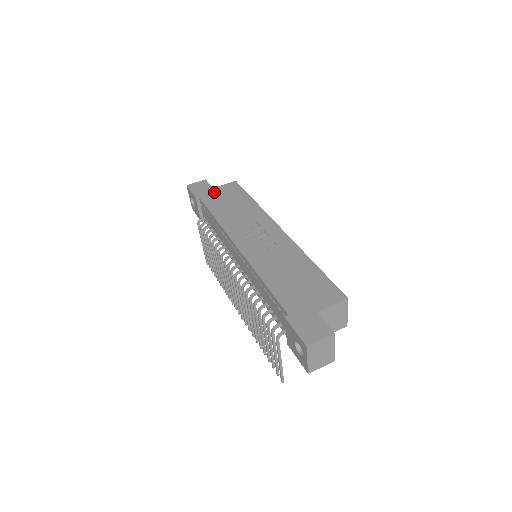
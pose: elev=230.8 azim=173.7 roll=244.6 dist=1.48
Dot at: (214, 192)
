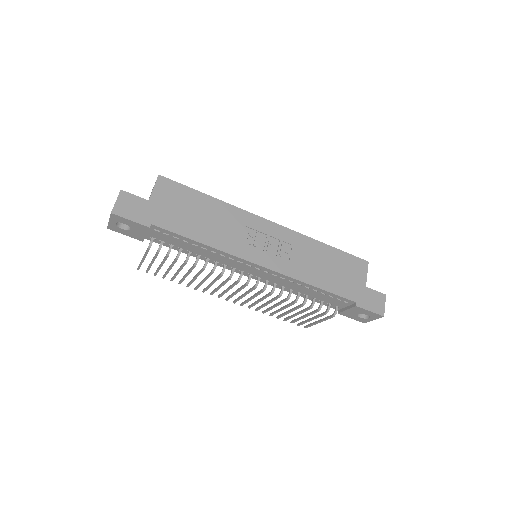
Dot at: (159, 207)
